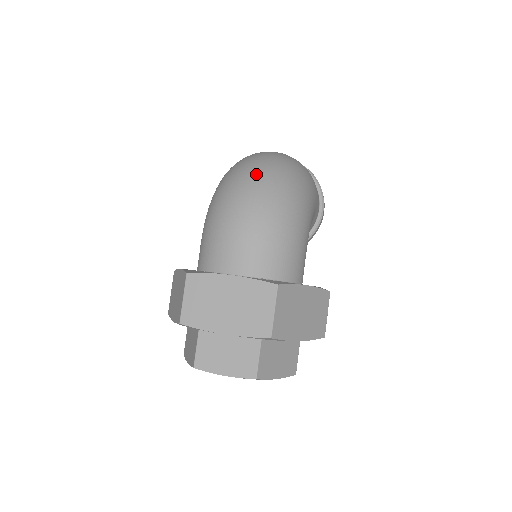
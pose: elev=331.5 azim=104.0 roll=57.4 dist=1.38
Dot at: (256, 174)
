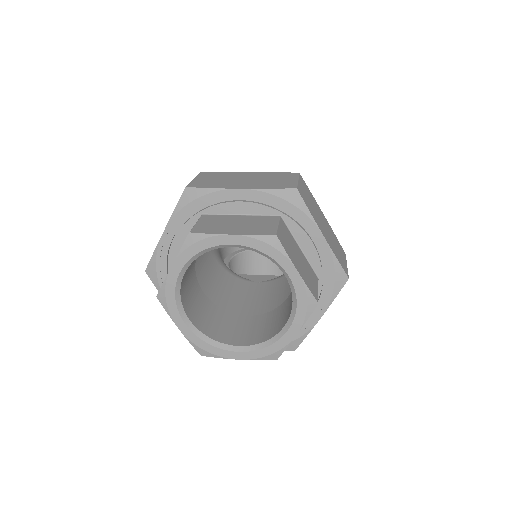
Dot at: occluded
